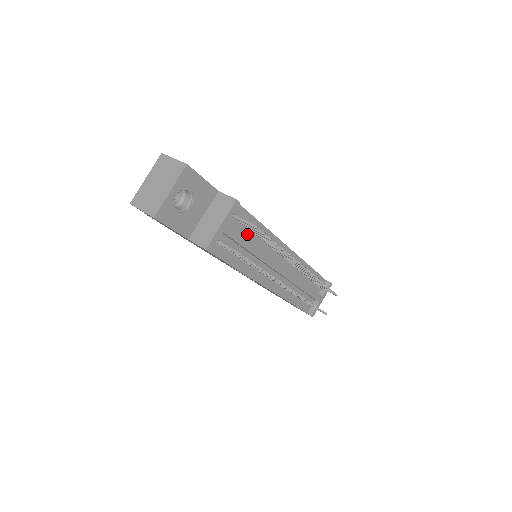
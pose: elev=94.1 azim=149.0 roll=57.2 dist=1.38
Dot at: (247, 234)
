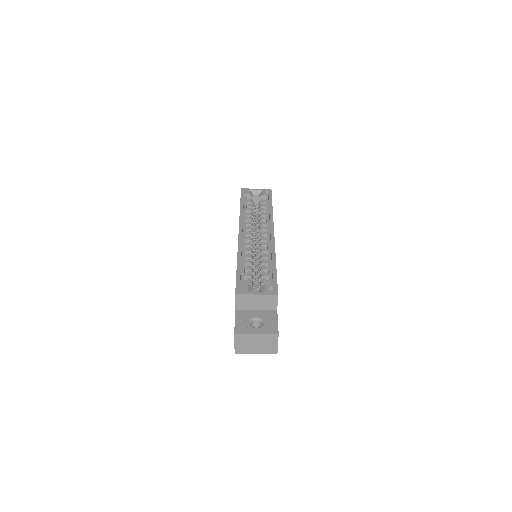
Dot at: occluded
